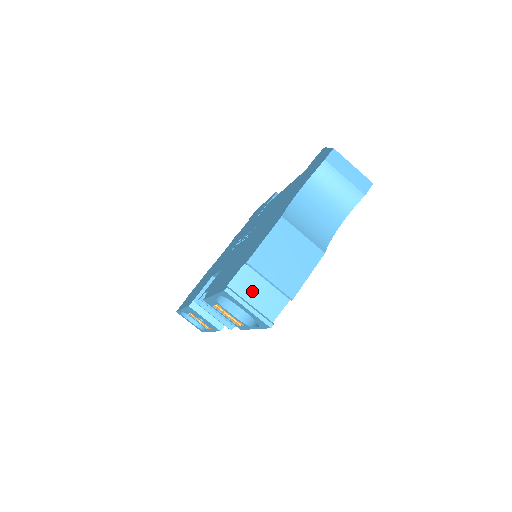
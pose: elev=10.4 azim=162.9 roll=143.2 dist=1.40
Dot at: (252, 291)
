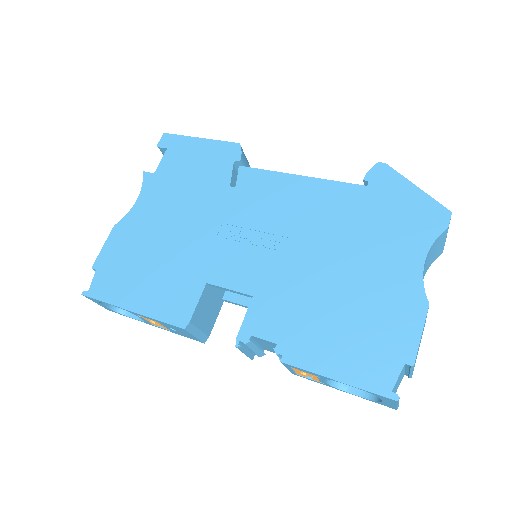
Dot at: (397, 384)
